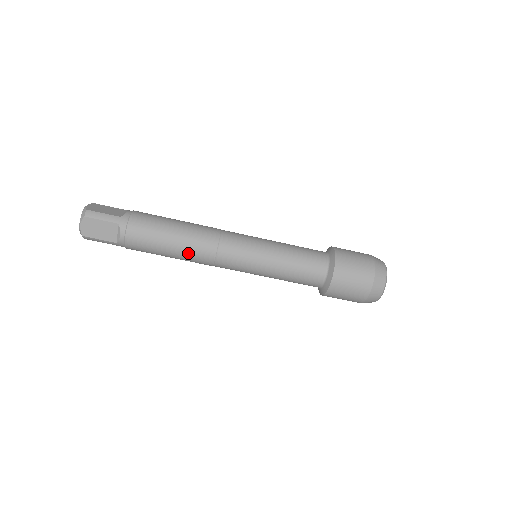
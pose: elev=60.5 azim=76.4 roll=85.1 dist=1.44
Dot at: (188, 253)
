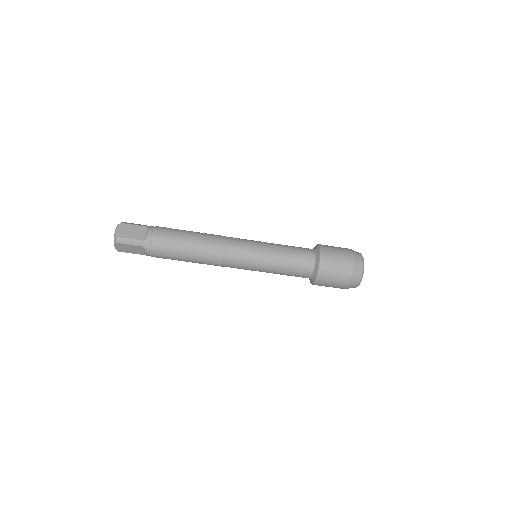
Dot at: (200, 263)
